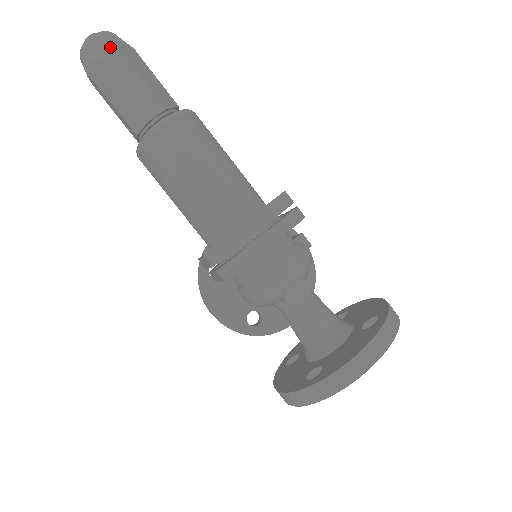
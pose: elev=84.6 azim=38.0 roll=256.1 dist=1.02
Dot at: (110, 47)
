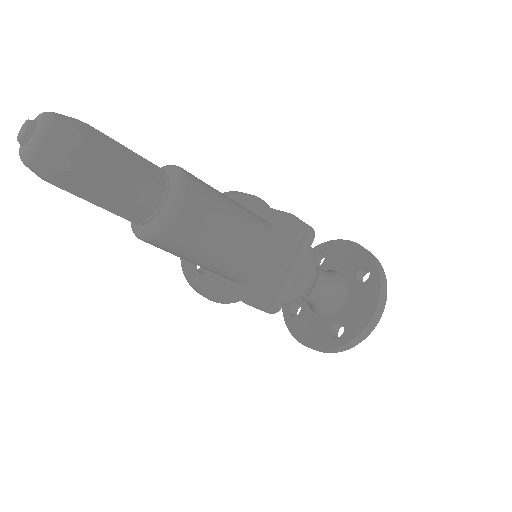
Dot at: (75, 148)
